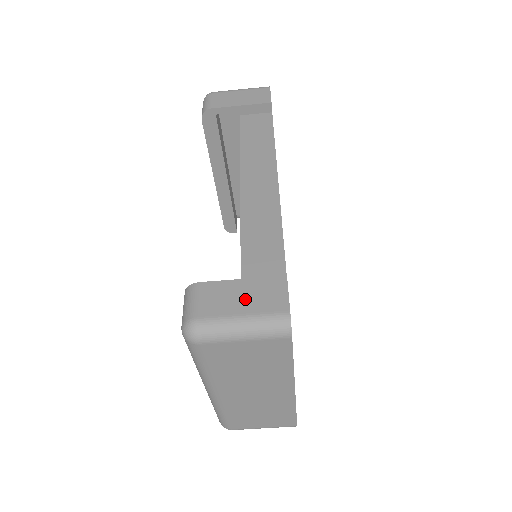
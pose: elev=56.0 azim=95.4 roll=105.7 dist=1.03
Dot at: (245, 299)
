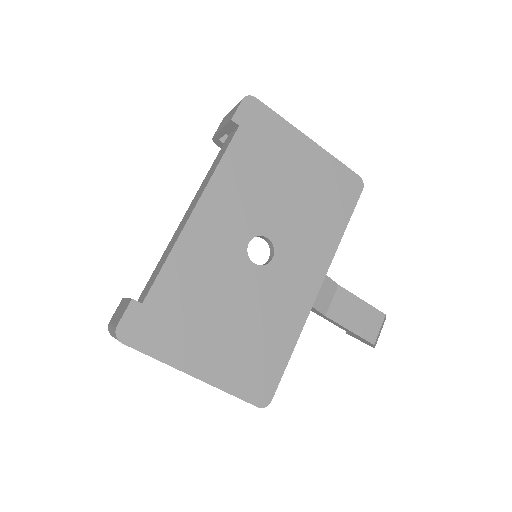
Dot at: (119, 313)
